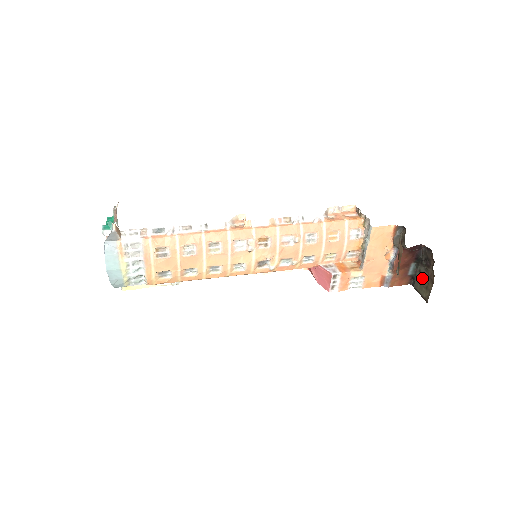
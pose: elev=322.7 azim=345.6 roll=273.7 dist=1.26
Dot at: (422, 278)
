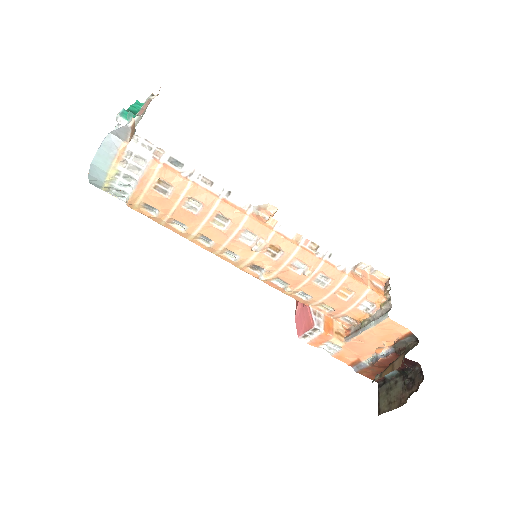
Dot at: (393, 390)
